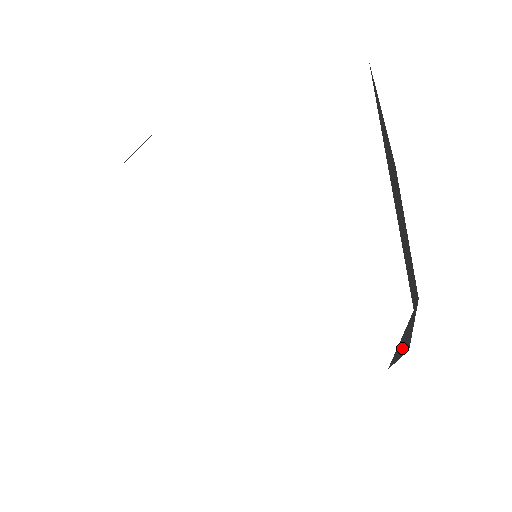
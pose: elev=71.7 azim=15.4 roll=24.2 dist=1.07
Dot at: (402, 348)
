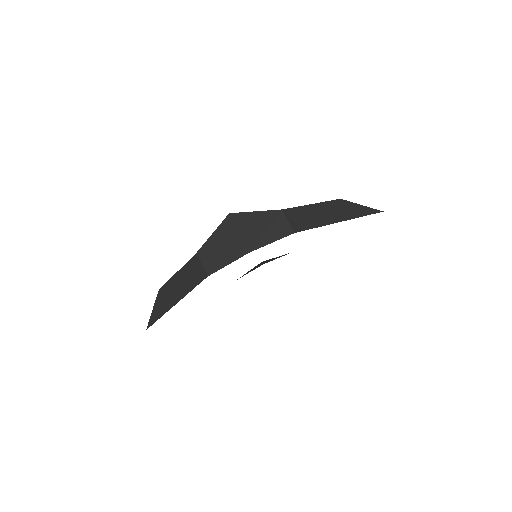
Dot at: occluded
